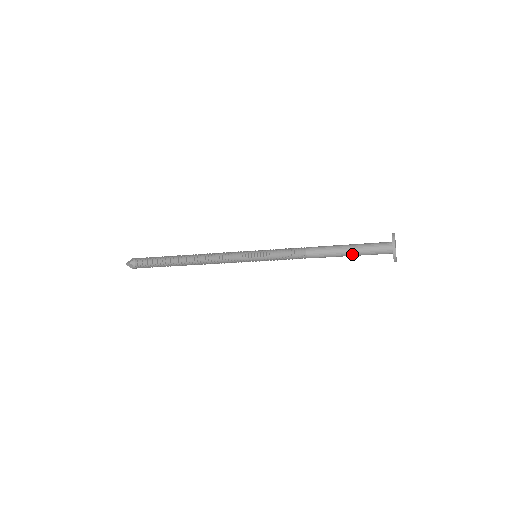
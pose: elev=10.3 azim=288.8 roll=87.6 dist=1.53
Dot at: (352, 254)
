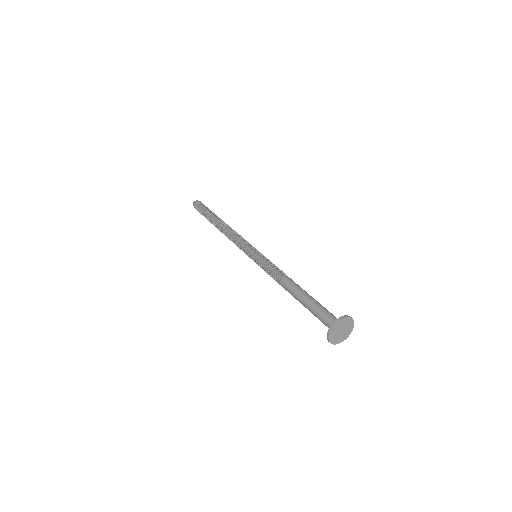
Dot at: (309, 310)
